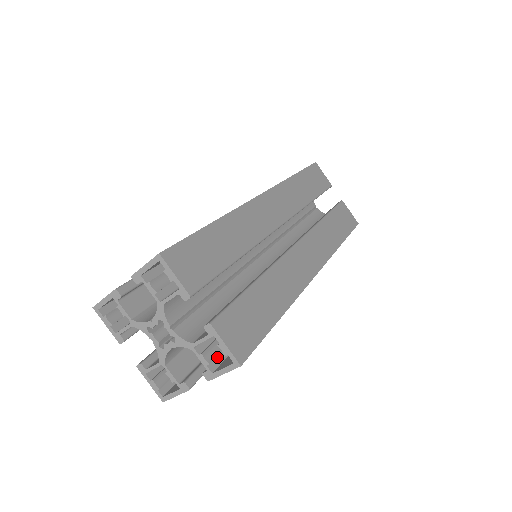
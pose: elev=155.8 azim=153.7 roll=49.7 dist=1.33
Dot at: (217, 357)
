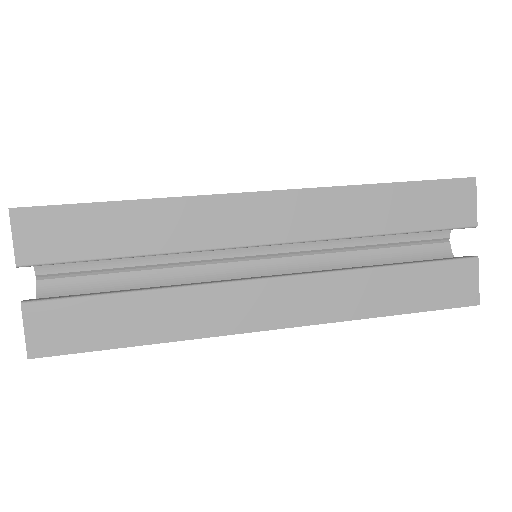
Dot at: occluded
